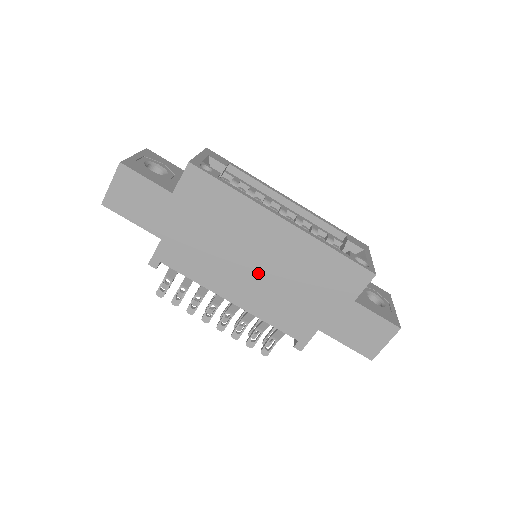
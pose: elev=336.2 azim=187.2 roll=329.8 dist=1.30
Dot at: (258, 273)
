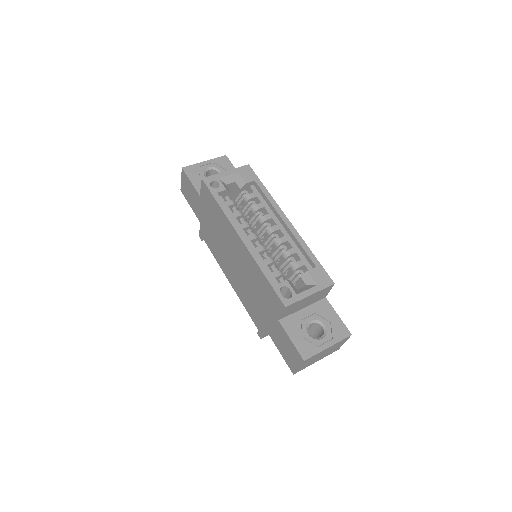
Dot at: (236, 269)
